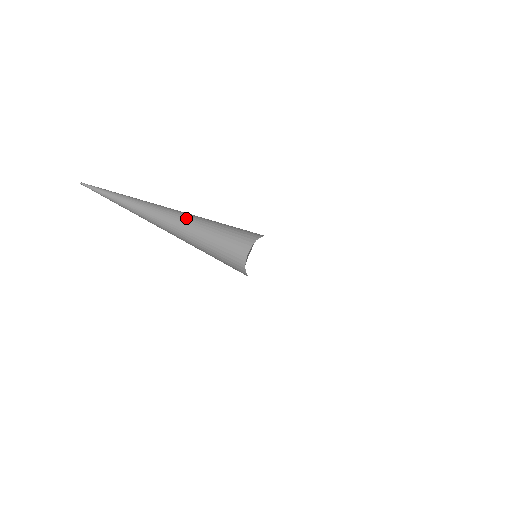
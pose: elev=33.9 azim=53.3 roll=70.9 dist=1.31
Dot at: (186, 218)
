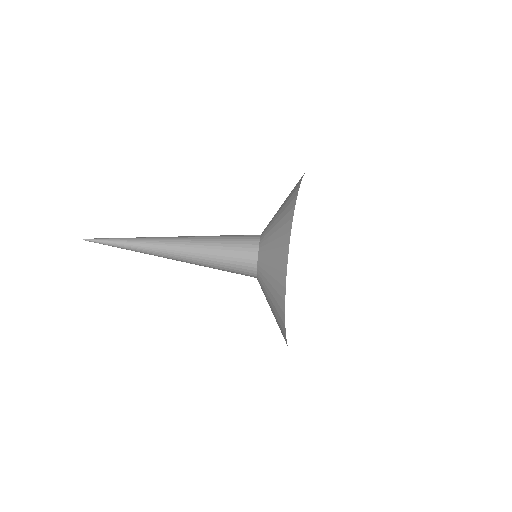
Dot at: (181, 245)
